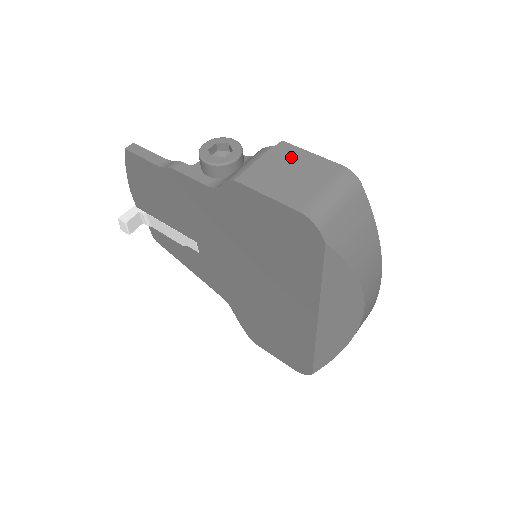
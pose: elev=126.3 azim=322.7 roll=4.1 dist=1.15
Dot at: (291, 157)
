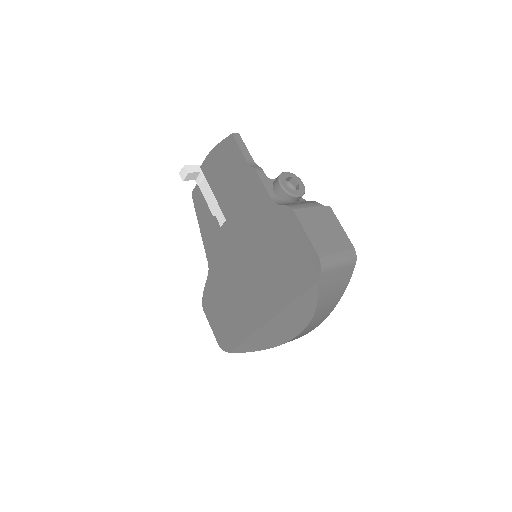
Dot at: (330, 220)
